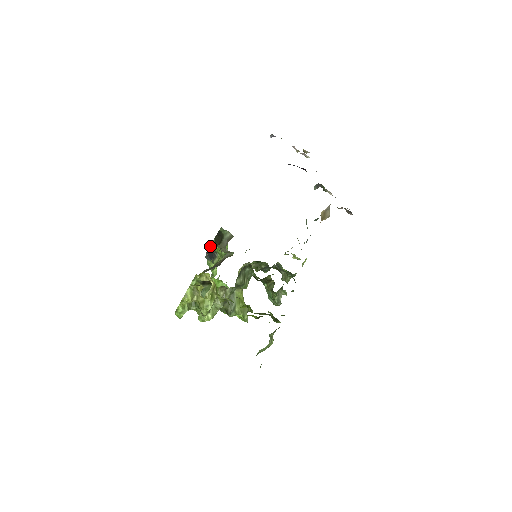
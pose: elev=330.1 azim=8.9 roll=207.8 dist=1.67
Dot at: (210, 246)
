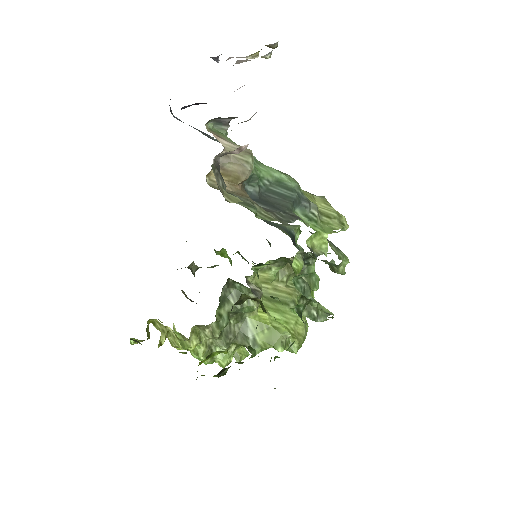
Dot at: (220, 255)
